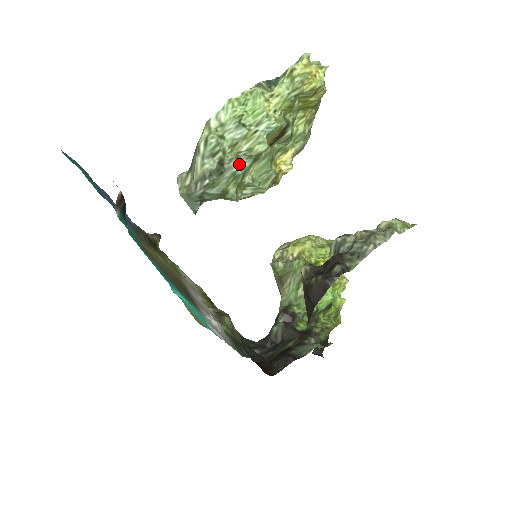
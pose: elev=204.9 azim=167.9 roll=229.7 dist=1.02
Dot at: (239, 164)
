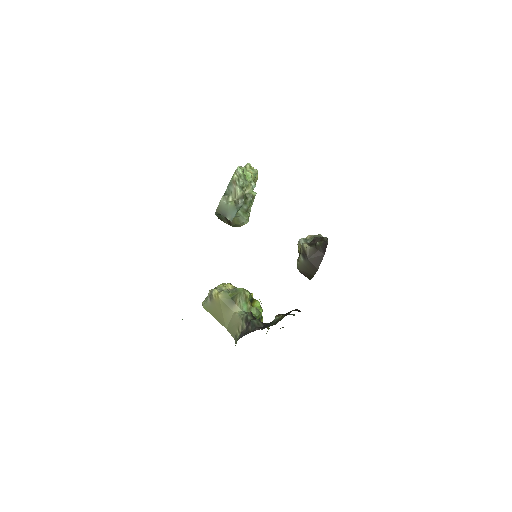
Dot at: (251, 197)
